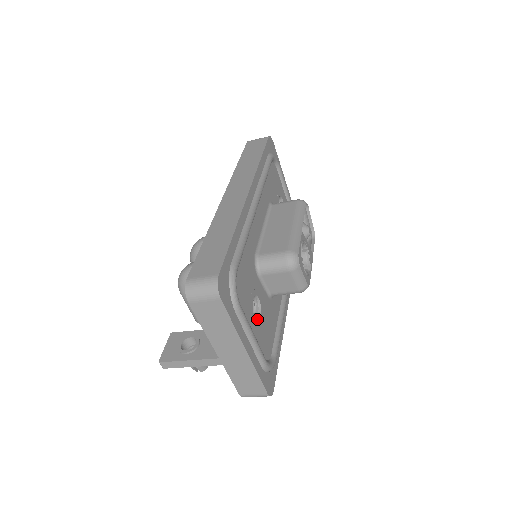
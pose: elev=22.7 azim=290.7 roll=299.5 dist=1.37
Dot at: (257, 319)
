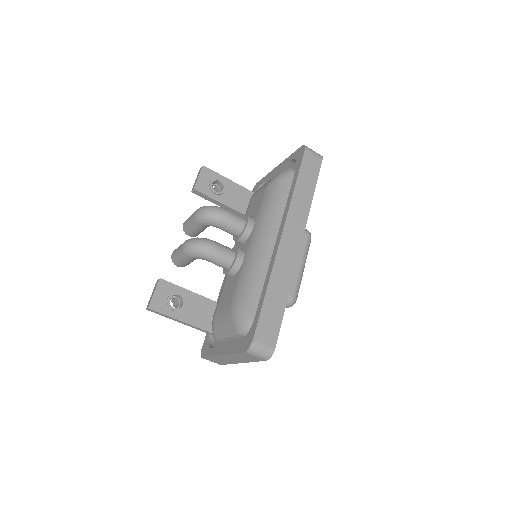
Dot at: occluded
